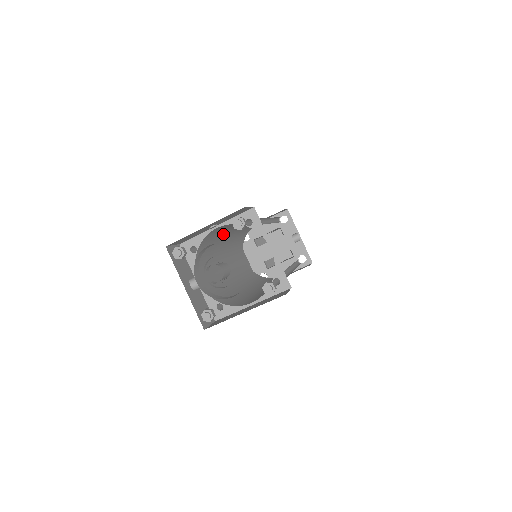
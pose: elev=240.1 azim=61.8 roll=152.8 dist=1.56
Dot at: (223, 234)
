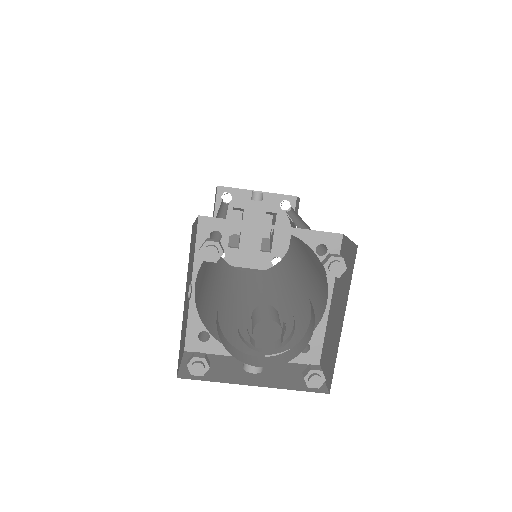
Dot at: (204, 281)
